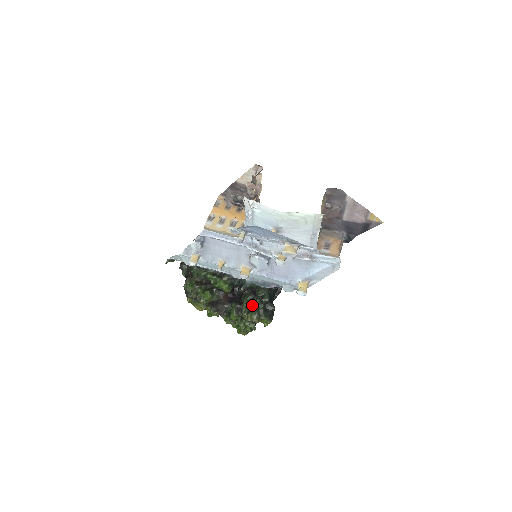
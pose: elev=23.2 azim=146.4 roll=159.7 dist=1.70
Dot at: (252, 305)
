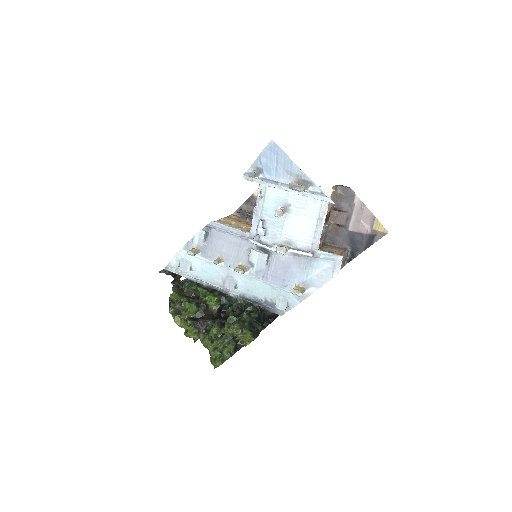
Dot at: (238, 318)
